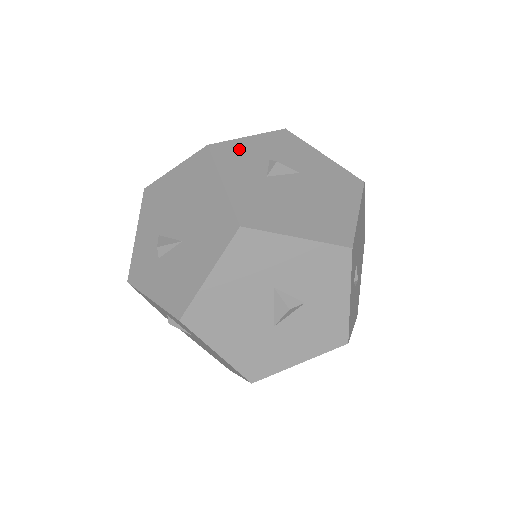
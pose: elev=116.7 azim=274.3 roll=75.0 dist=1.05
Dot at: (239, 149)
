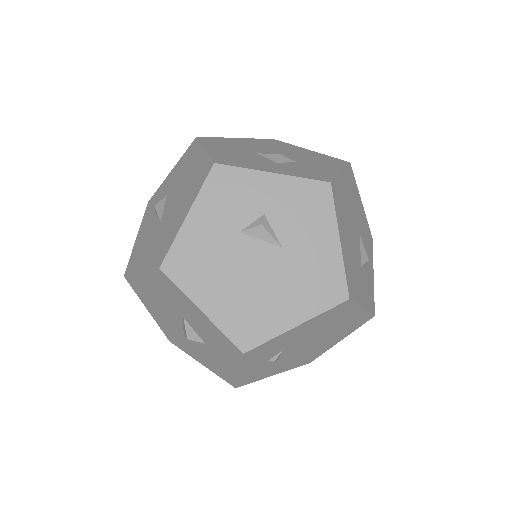
Dot at: (243, 184)
